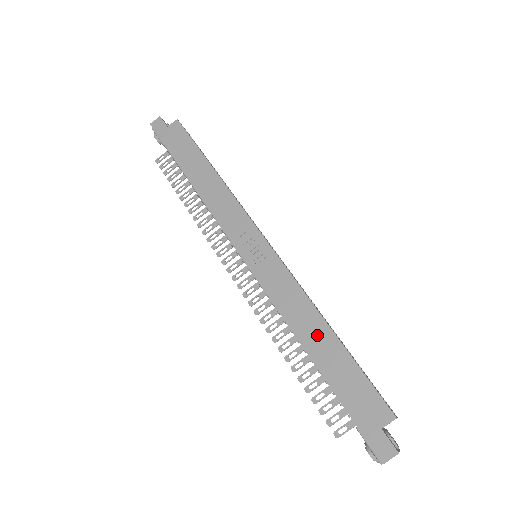
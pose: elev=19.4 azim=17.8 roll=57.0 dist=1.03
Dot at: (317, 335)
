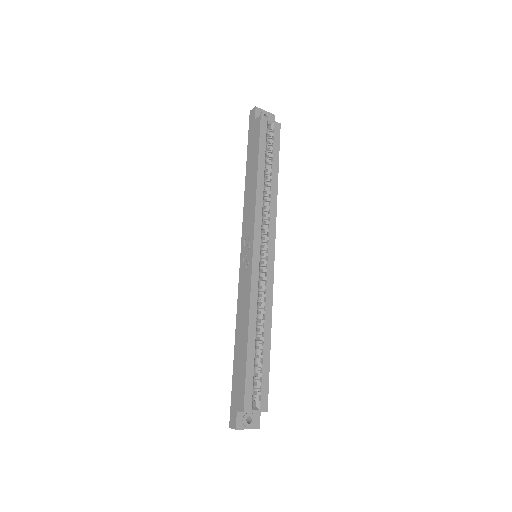
Dot at: (242, 335)
